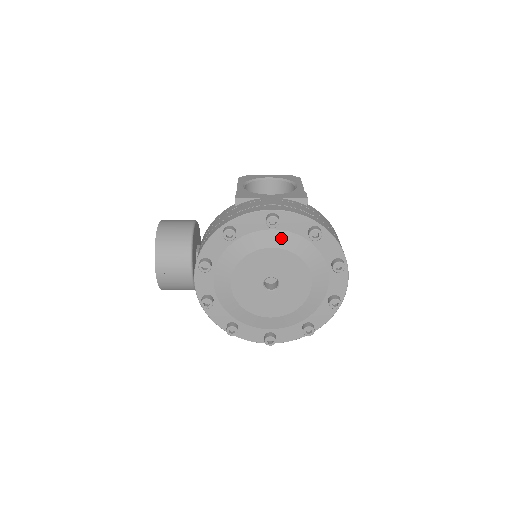
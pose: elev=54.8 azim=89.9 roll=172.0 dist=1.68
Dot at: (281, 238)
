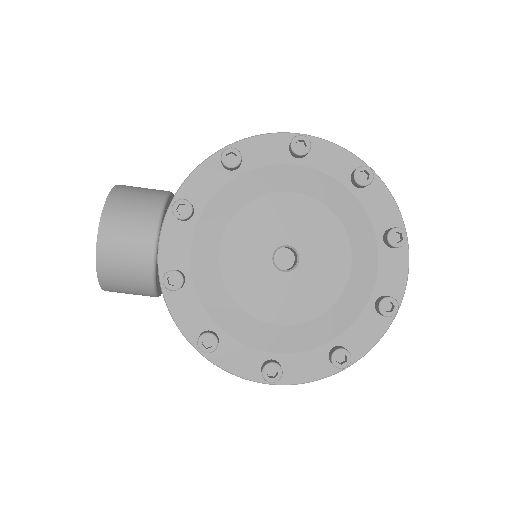
Dot at: (309, 180)
